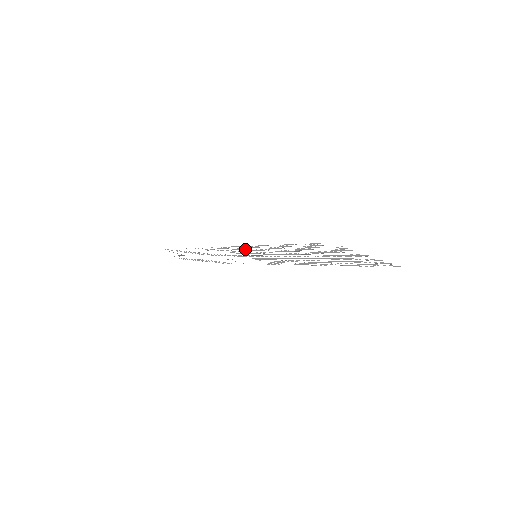
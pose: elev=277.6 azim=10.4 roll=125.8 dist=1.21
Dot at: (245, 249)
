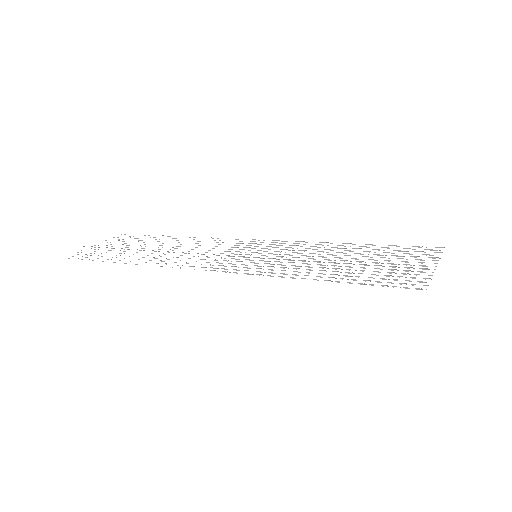
Dot at: occluded
